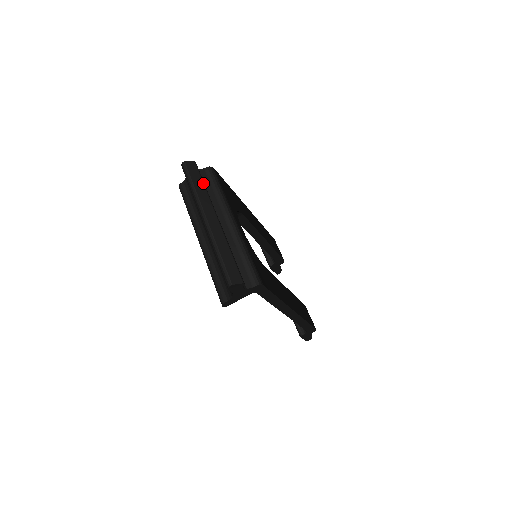
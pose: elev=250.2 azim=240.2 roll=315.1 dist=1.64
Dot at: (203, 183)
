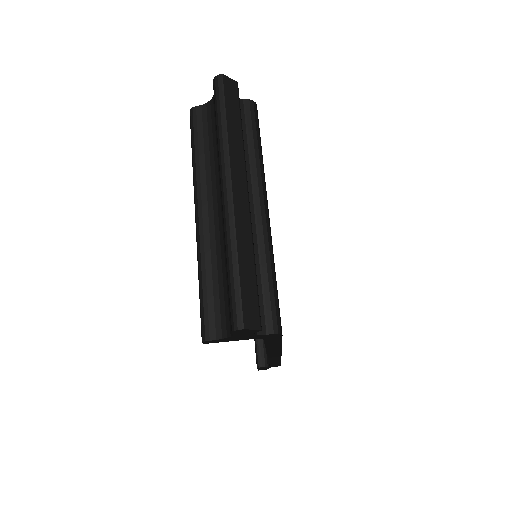
Dot at: (241, 125)
